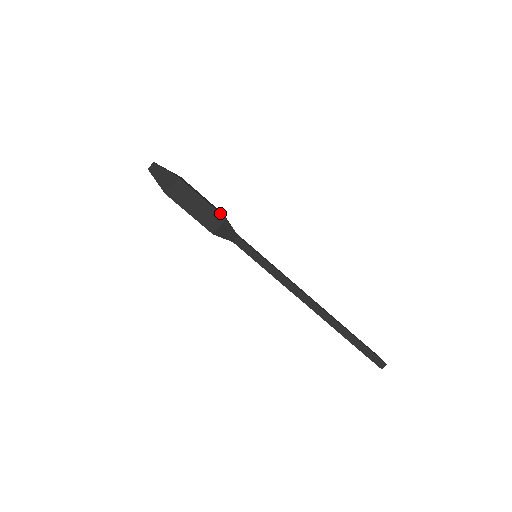
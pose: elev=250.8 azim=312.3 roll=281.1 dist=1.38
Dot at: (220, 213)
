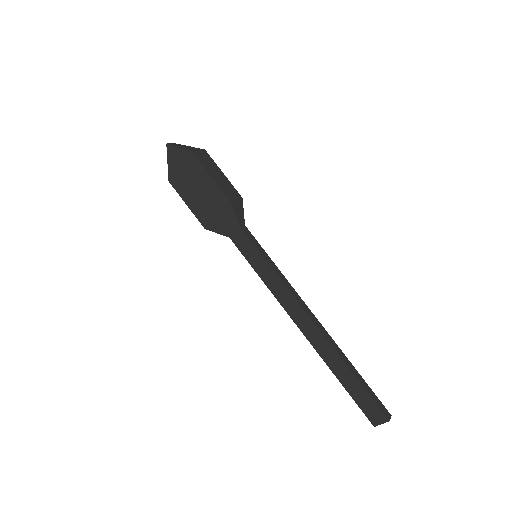
Dot at: (237, 191)
